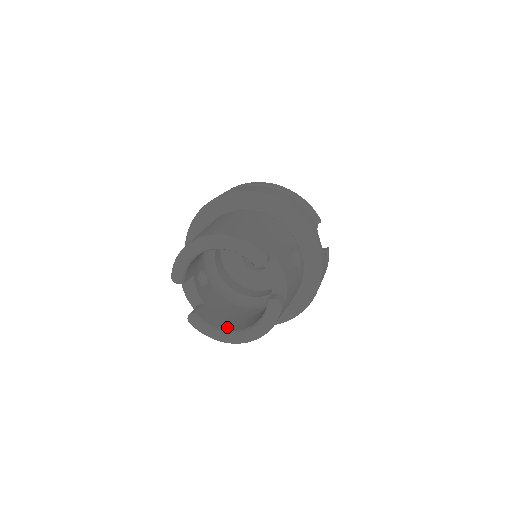
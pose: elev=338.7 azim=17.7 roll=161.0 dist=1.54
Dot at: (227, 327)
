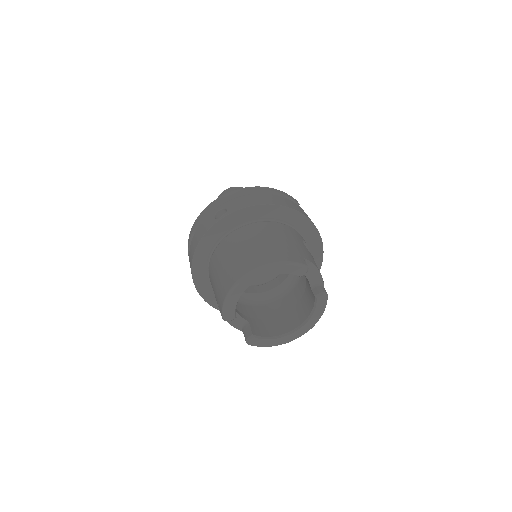
Dot at: (281, 331)
